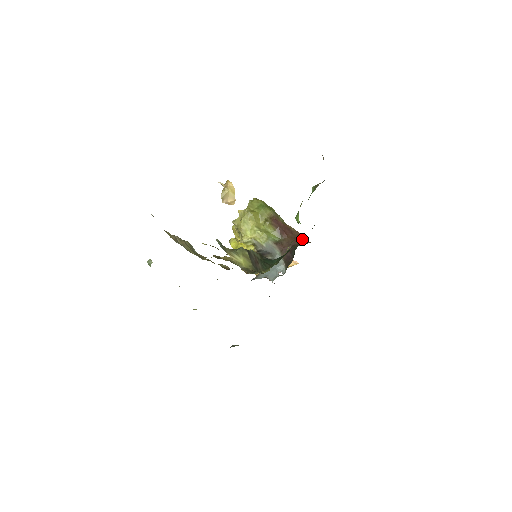
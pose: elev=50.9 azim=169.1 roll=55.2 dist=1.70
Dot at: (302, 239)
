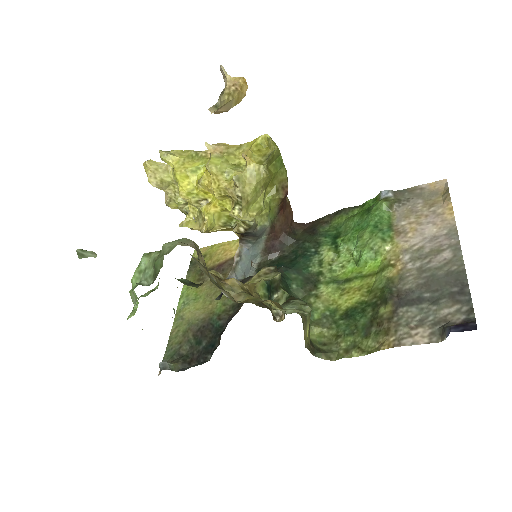
Dot at: (292, 219)
